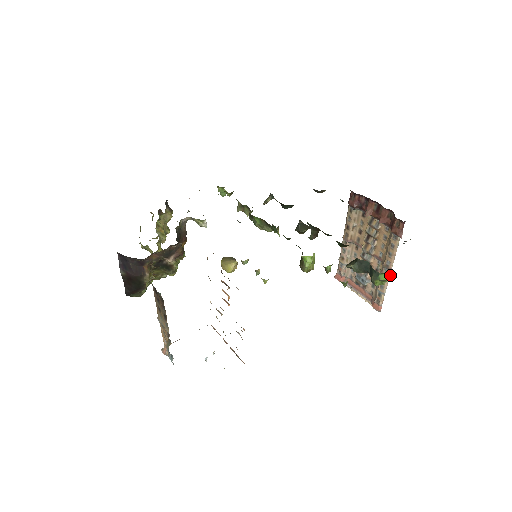
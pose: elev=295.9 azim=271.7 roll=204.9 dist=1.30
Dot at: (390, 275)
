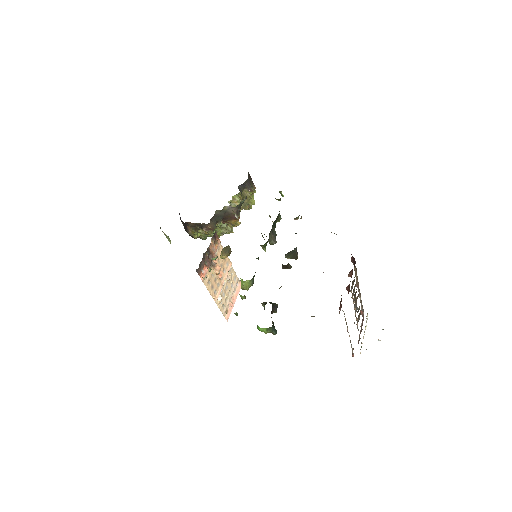
Dot at: (263, 330)
